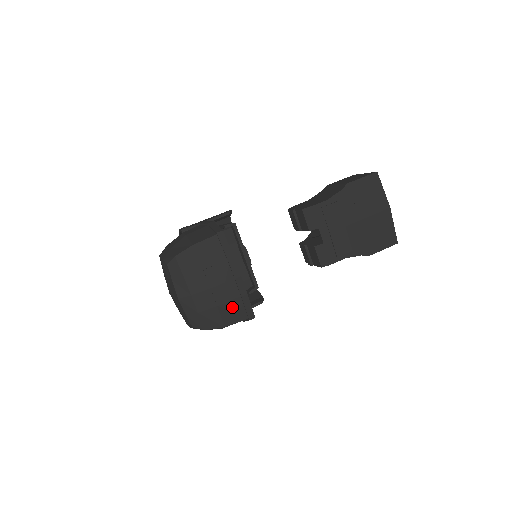
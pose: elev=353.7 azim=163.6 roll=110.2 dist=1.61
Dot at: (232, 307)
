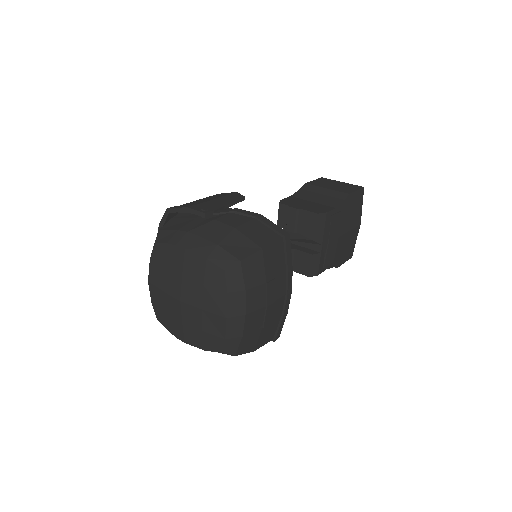
Dot at: (270, 328)
